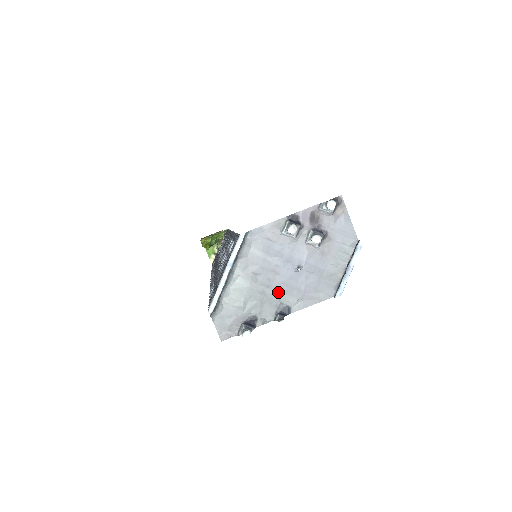
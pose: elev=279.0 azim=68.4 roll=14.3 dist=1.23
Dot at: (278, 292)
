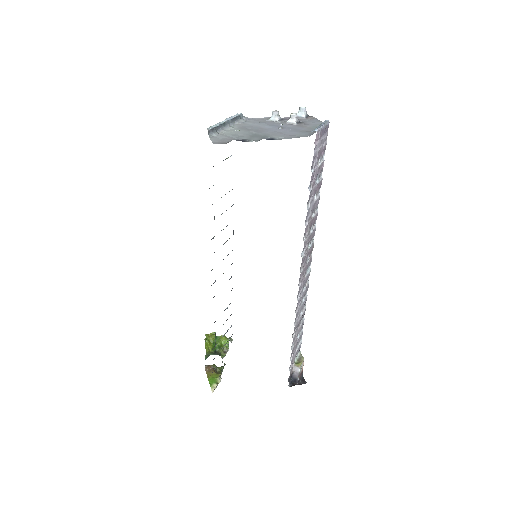
Dot at: (265, 134)
